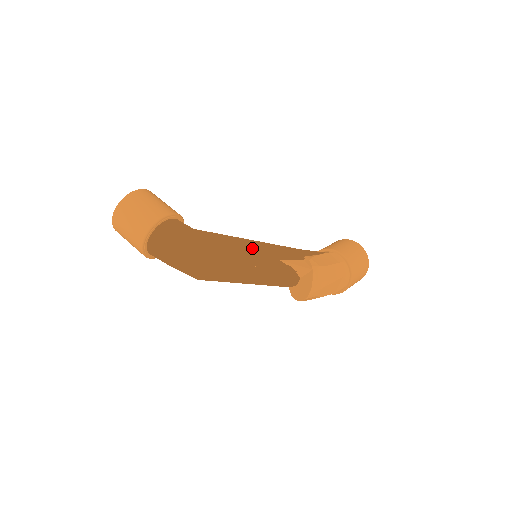
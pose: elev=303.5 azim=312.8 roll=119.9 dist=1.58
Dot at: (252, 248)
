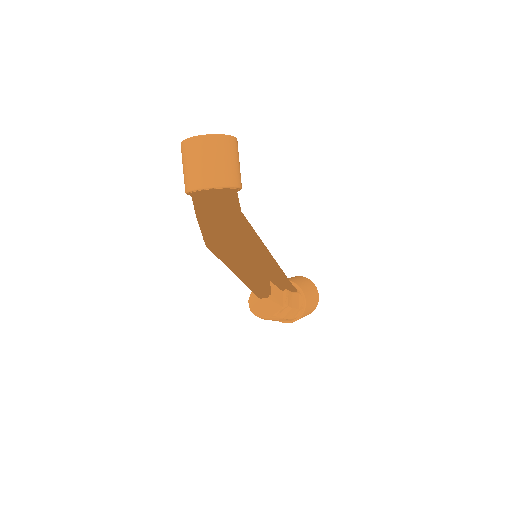
Dot at: (263, 260)
